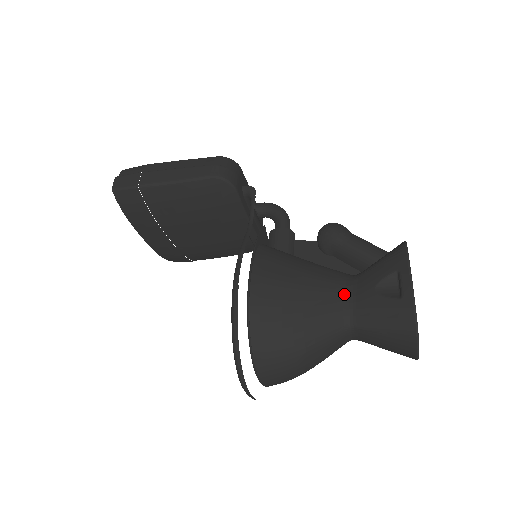
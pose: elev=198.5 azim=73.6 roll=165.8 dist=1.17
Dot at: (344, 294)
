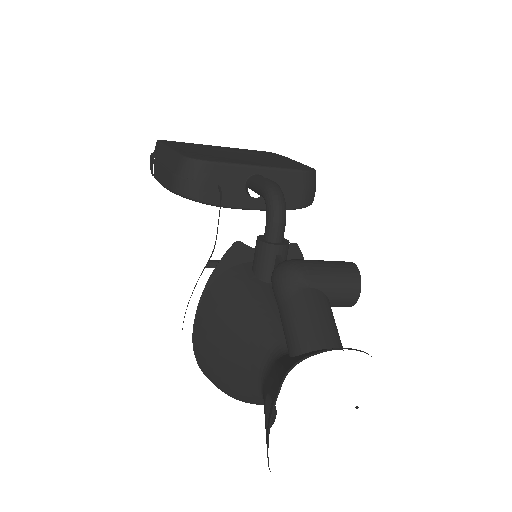
Dot at: (260, 374)
